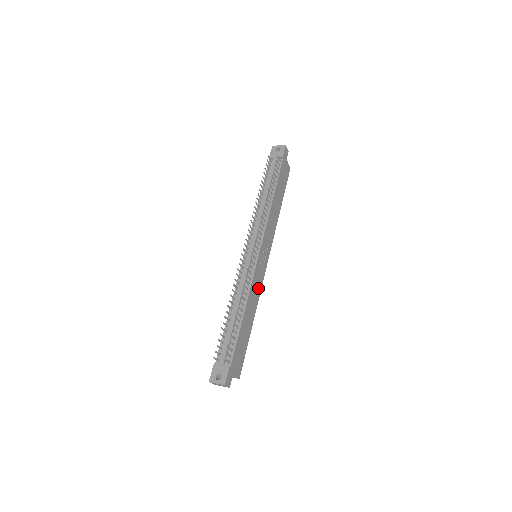
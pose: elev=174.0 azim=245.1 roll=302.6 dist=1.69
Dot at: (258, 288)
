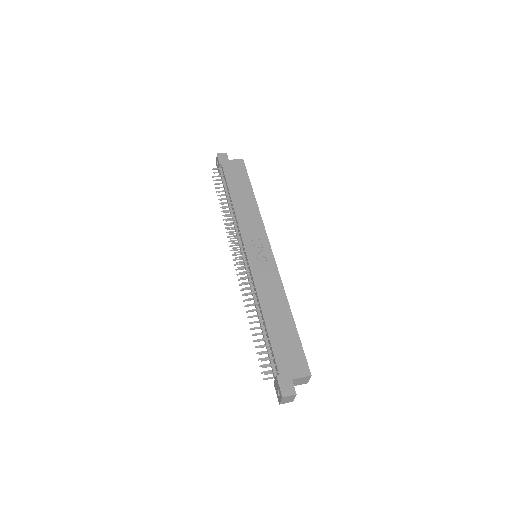
Dot at: (273, 279)
